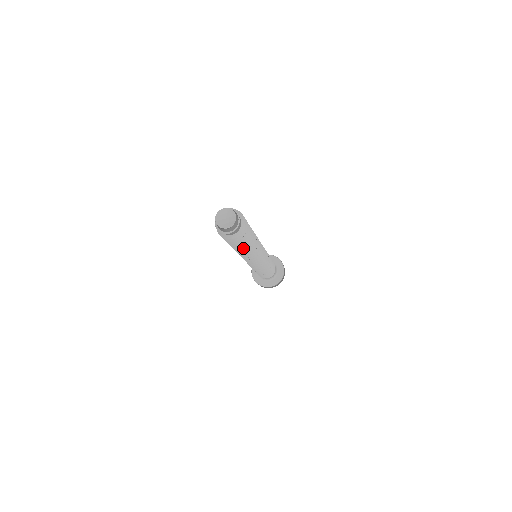
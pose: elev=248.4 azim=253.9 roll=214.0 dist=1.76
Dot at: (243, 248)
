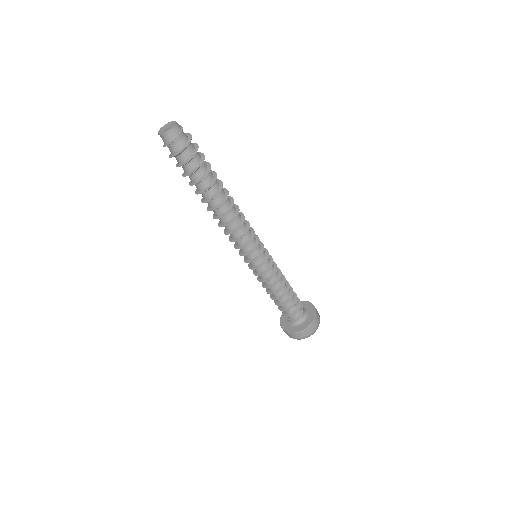
Dot at: occluded
